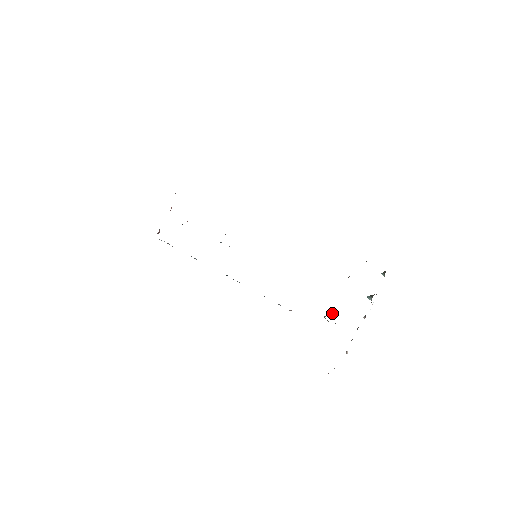
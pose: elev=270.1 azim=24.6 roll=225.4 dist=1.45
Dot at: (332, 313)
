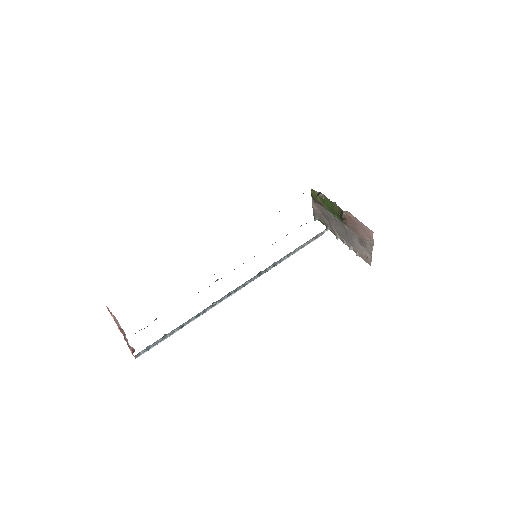
Dot at: (340, 215)
